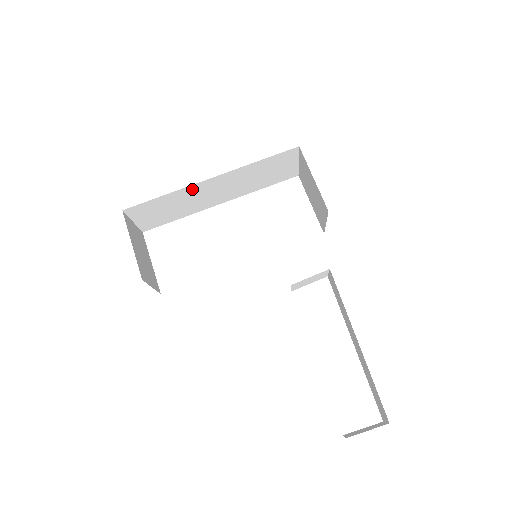
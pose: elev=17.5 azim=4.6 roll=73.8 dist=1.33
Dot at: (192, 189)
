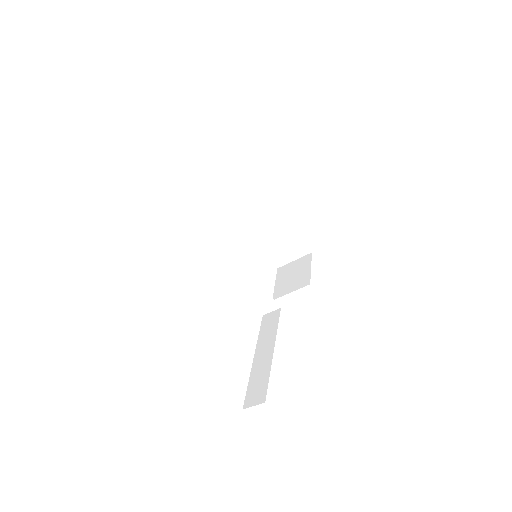
Dot at: (264, 196)
